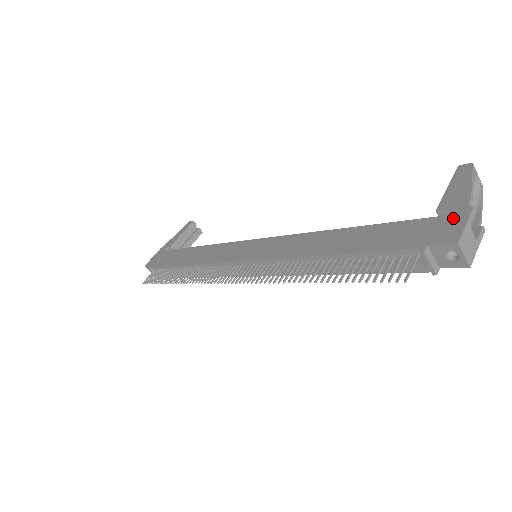
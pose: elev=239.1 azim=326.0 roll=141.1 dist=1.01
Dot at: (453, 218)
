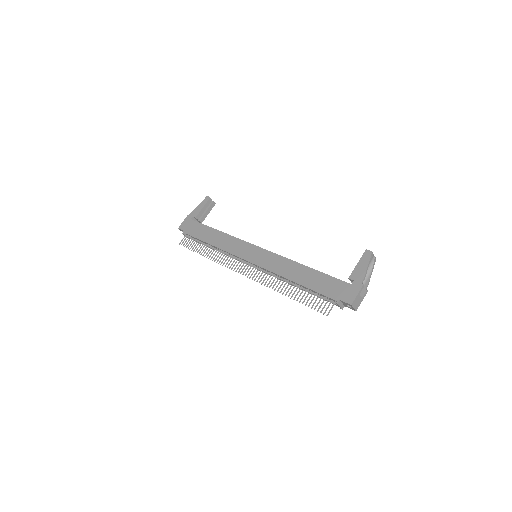
Dot at: (354, 288)
